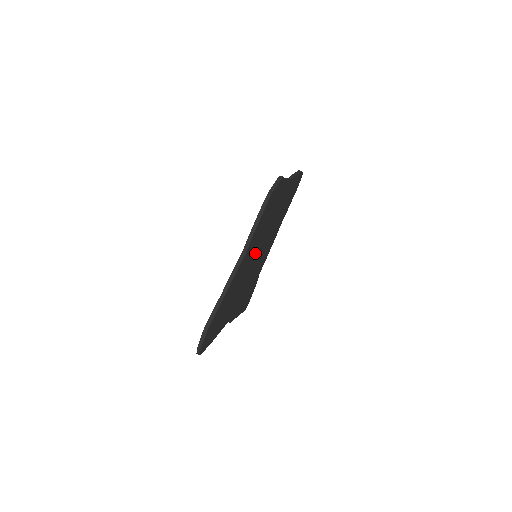
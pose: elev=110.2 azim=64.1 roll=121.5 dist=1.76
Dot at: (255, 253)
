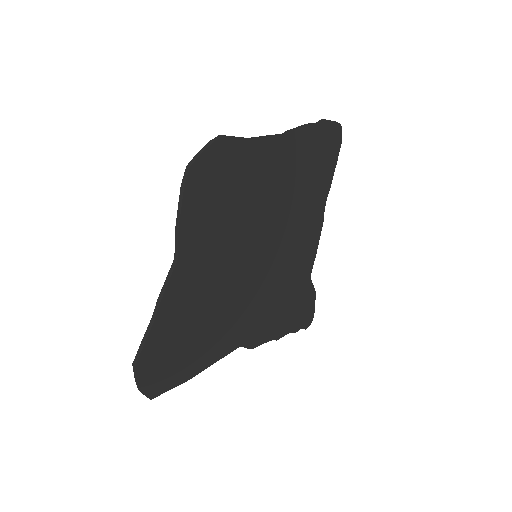
Dot at: (237, 253)
